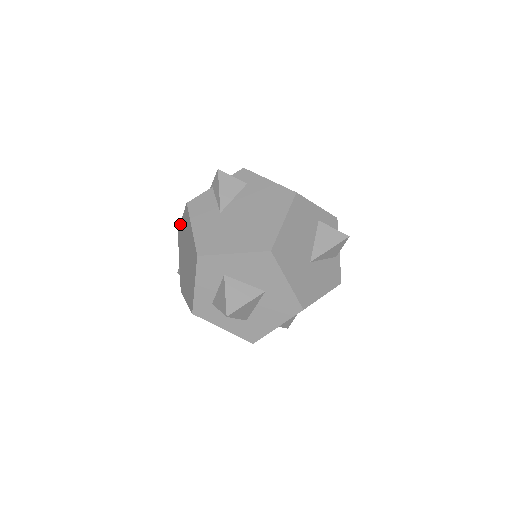
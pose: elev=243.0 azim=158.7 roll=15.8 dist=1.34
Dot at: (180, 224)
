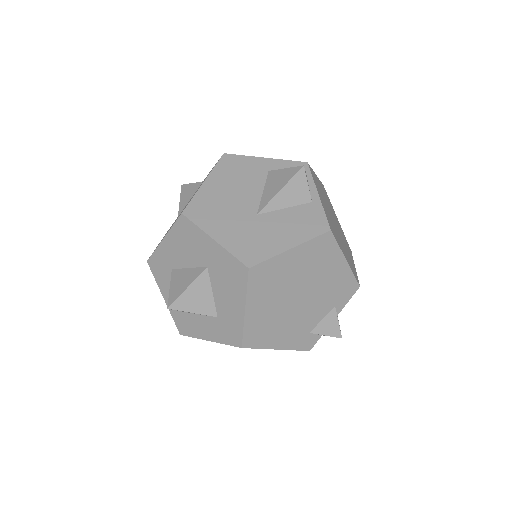
Dot at: occluded
